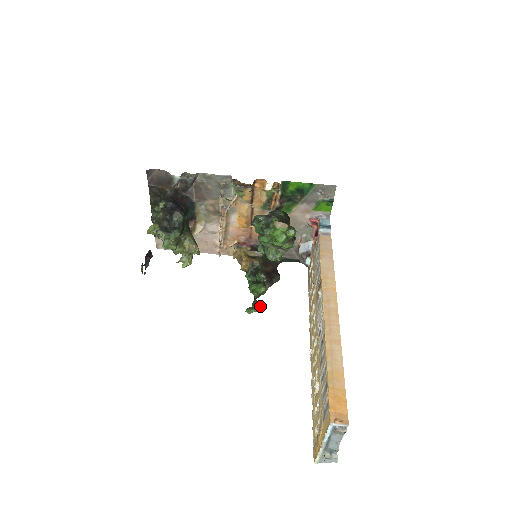
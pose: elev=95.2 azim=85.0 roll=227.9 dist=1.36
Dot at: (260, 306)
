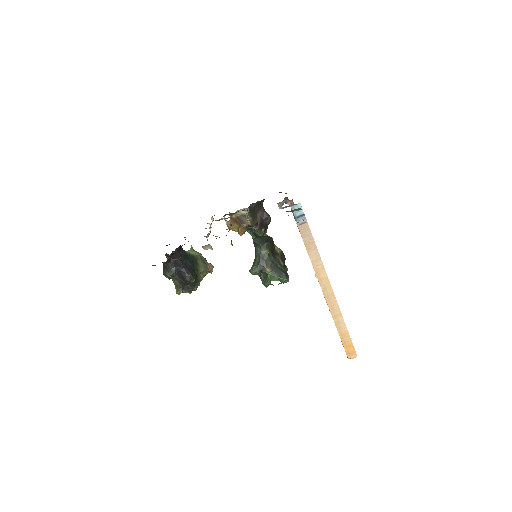
Dot at: occluded
